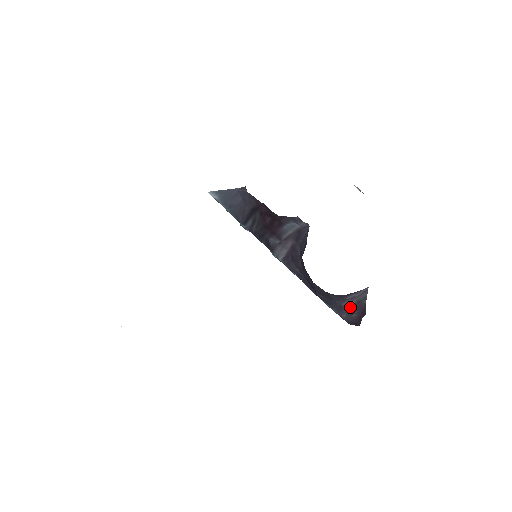
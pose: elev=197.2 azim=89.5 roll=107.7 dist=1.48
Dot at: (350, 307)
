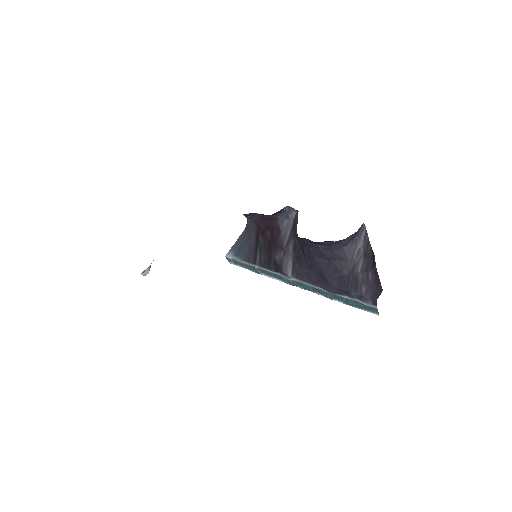
Dot at: (362, 268)
